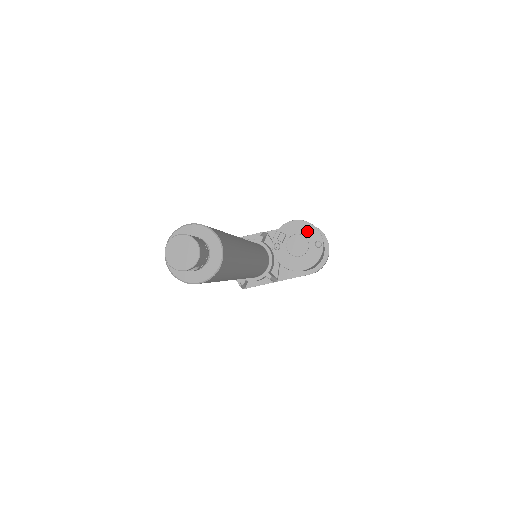
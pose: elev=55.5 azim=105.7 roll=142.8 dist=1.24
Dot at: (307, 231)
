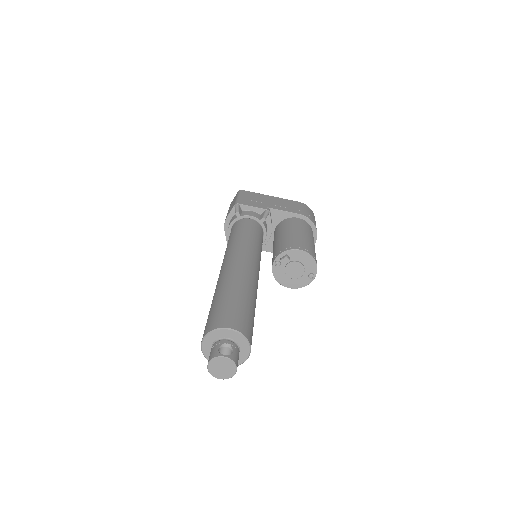
Dot at: (308, 263)
